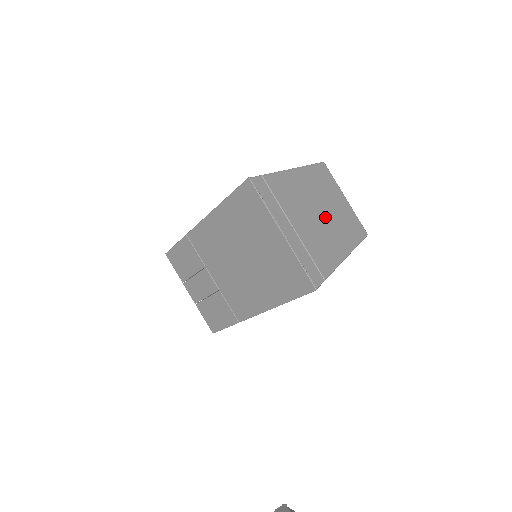
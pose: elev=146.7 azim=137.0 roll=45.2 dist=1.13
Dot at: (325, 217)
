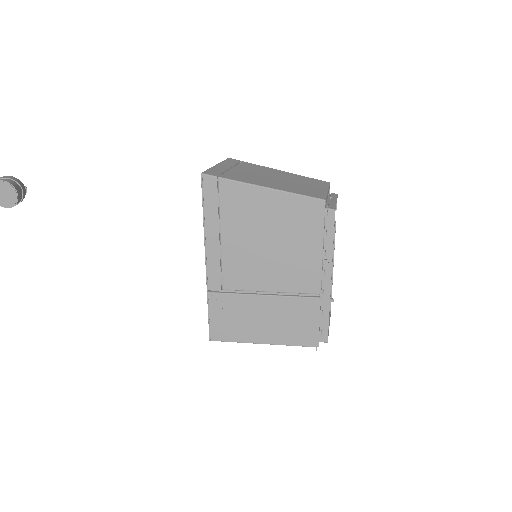
Dot at: (277, 180)
